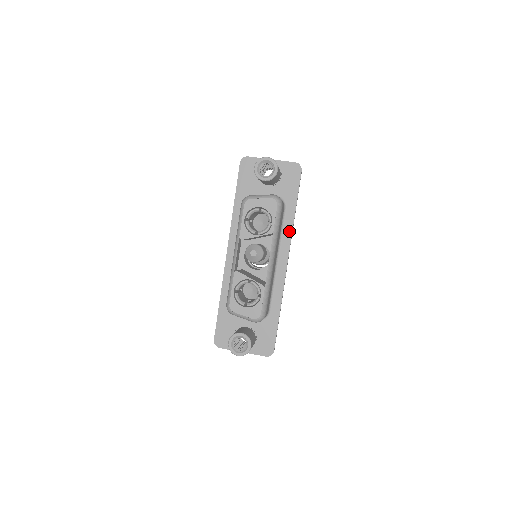
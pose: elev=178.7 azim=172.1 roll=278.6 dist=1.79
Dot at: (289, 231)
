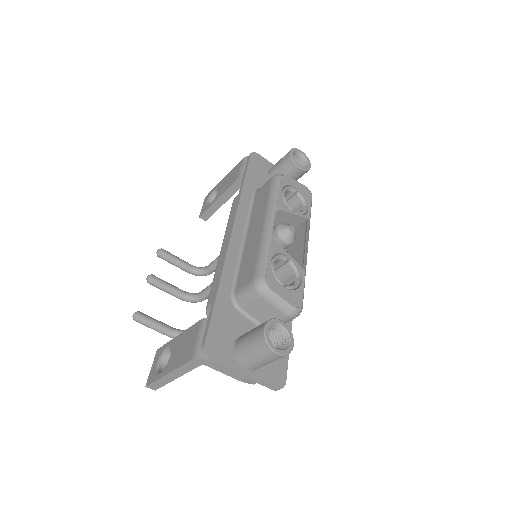
Dot at: occluded
